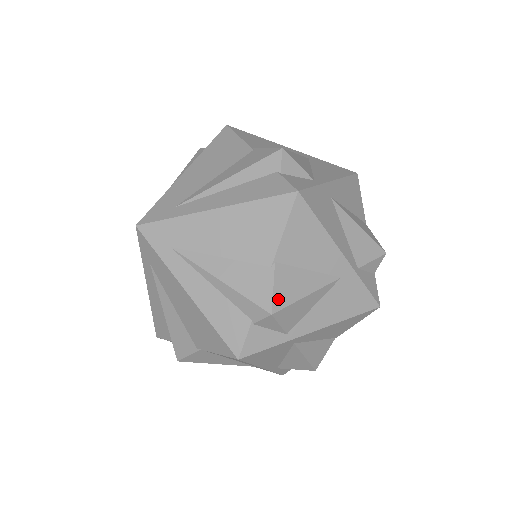
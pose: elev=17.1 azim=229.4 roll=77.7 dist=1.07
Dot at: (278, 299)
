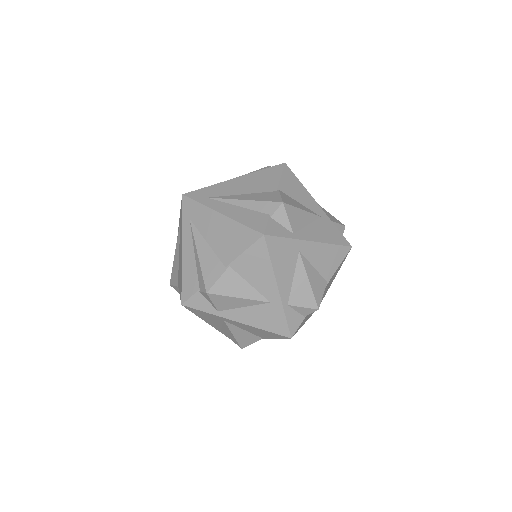
Dot at: (285, 200)
